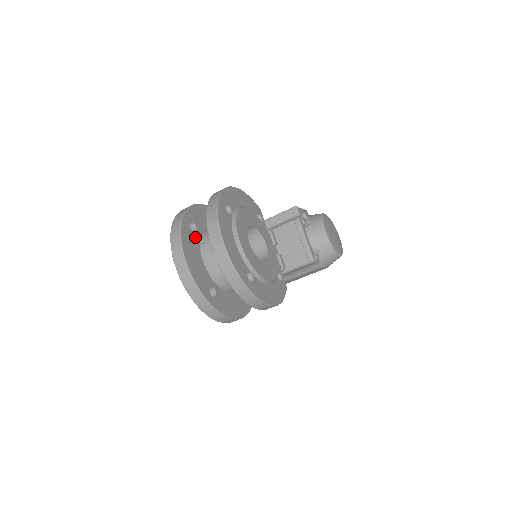
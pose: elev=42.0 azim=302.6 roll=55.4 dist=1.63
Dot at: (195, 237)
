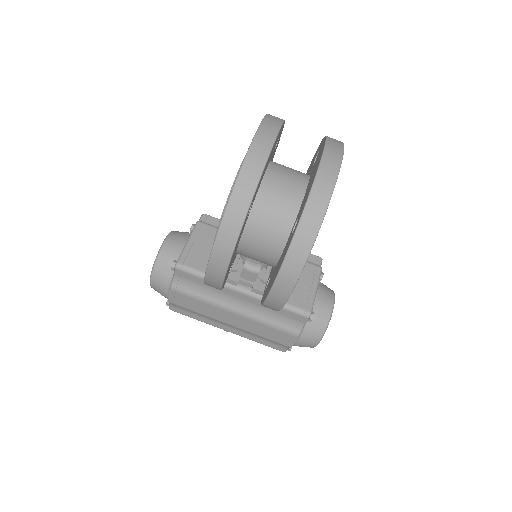
Dot at: occluded
